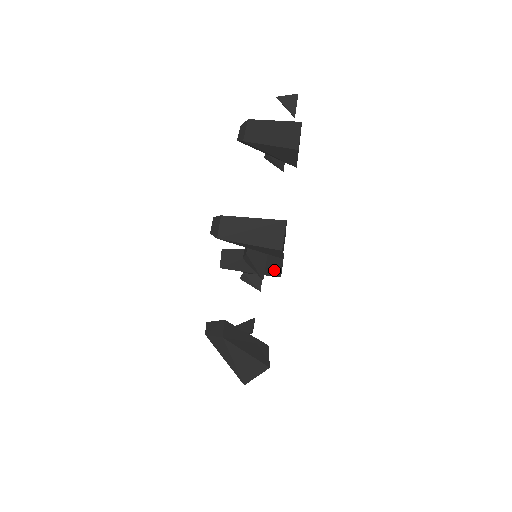
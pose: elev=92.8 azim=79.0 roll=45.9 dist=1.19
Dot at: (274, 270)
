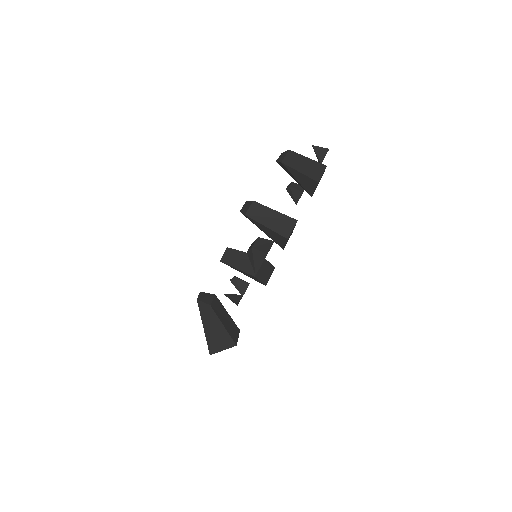
Dot at: (263, 277)
